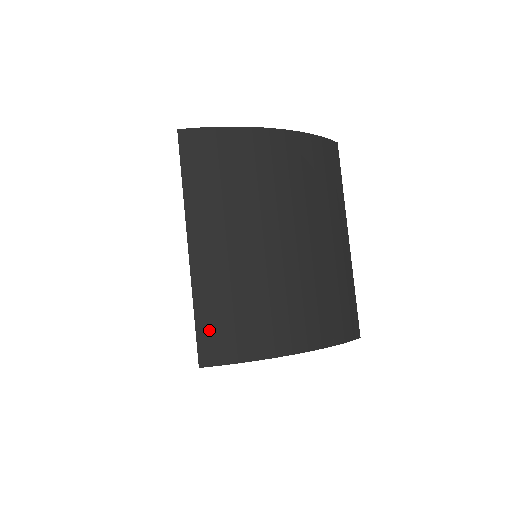
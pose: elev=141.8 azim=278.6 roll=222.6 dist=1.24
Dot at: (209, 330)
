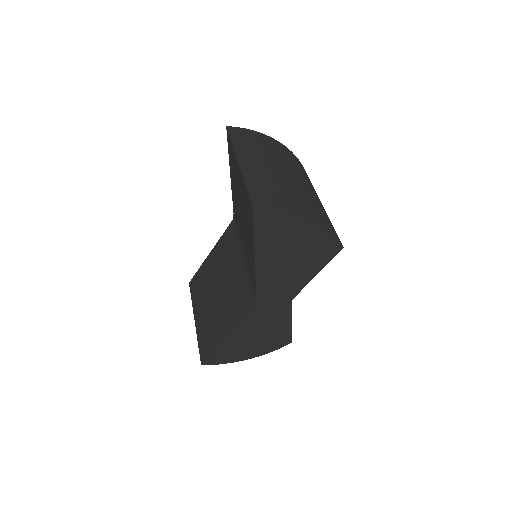
Dot at: (256, 193)
